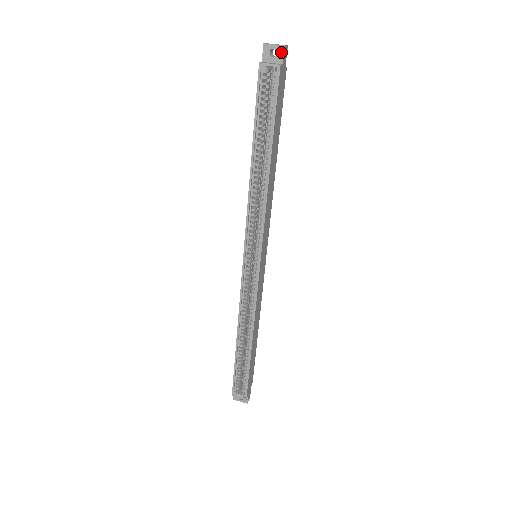
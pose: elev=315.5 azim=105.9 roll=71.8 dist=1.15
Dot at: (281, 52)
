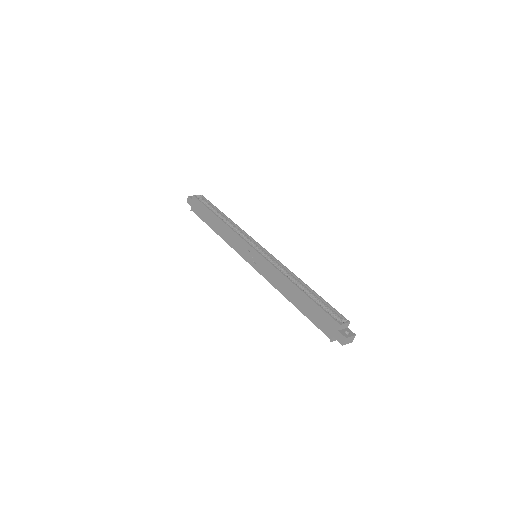
Dot at: occluded
